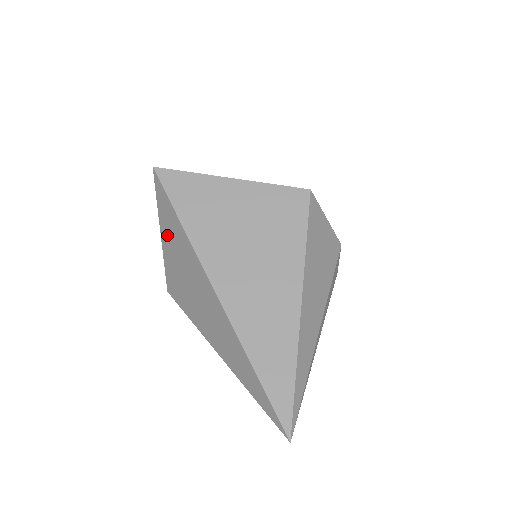
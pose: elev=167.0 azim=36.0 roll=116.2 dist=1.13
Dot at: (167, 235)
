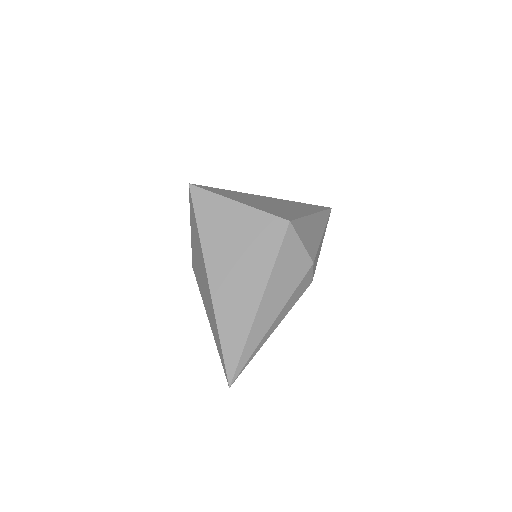
Dot at: (193, 231)
